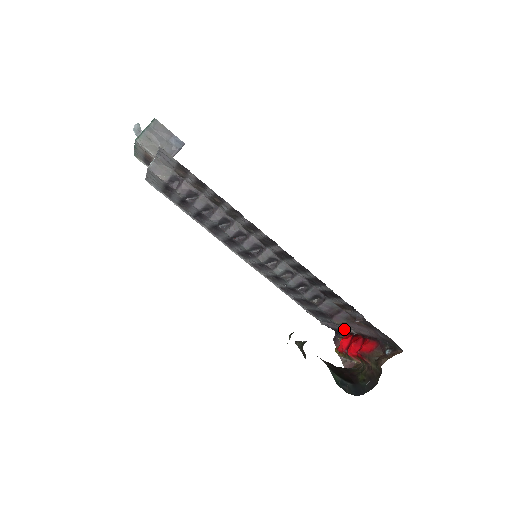
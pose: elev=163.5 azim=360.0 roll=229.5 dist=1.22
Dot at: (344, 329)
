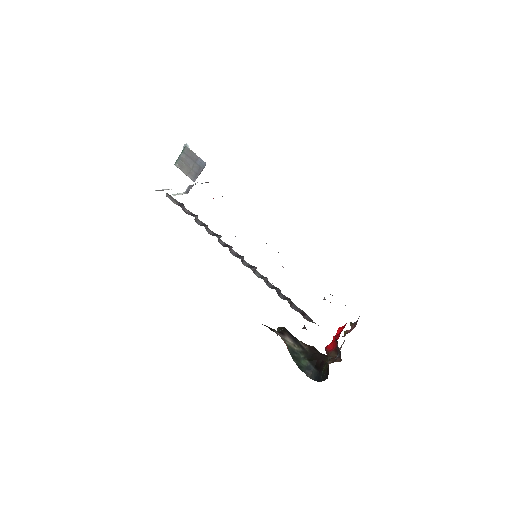
Dot at: occluded
